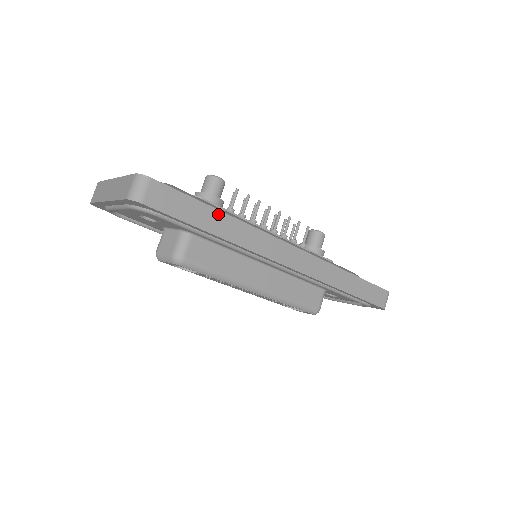
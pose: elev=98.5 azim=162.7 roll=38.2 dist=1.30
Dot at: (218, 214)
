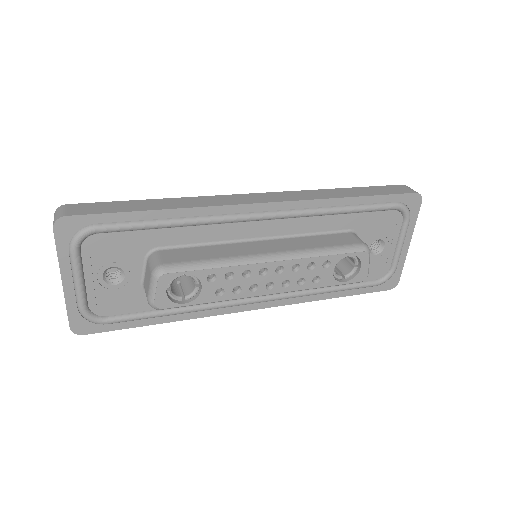
Dot at: (152, 201)
